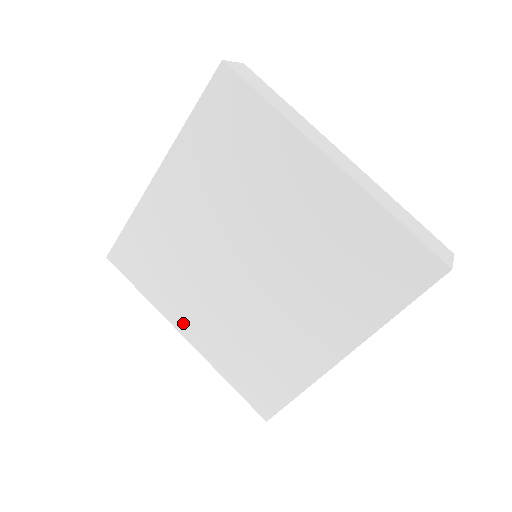
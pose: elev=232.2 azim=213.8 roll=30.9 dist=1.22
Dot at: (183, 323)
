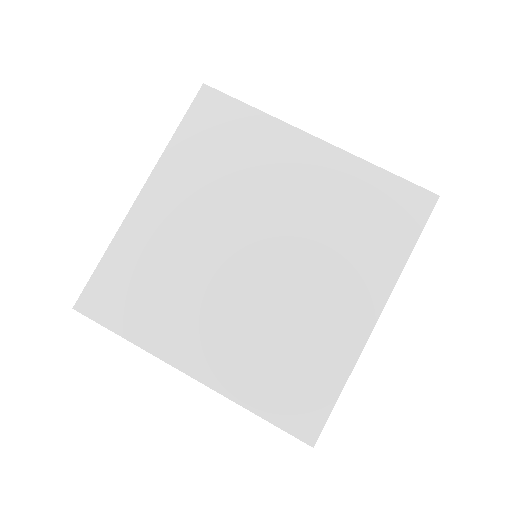
Dot at: (185, 356)
